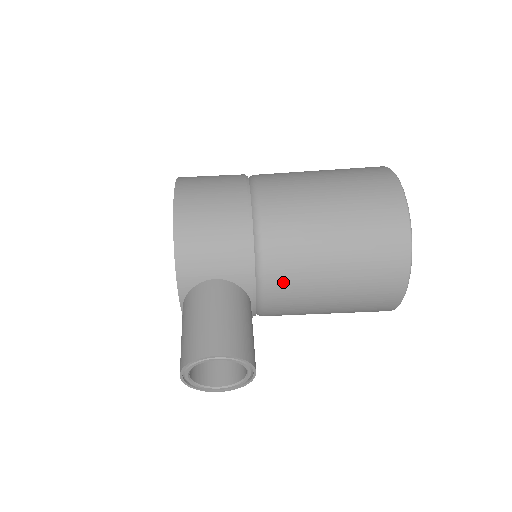
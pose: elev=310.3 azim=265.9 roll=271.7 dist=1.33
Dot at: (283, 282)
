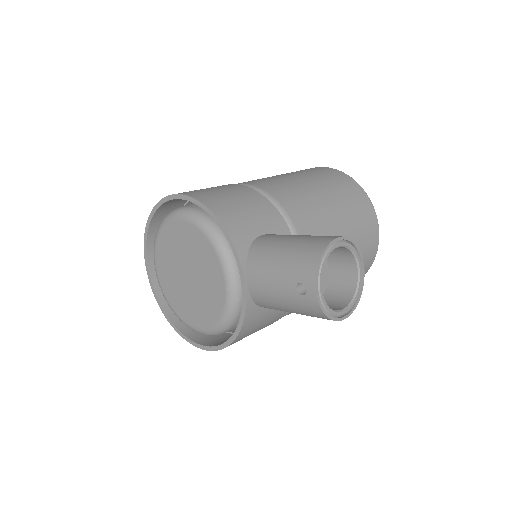
Dot at: (309, 229)
